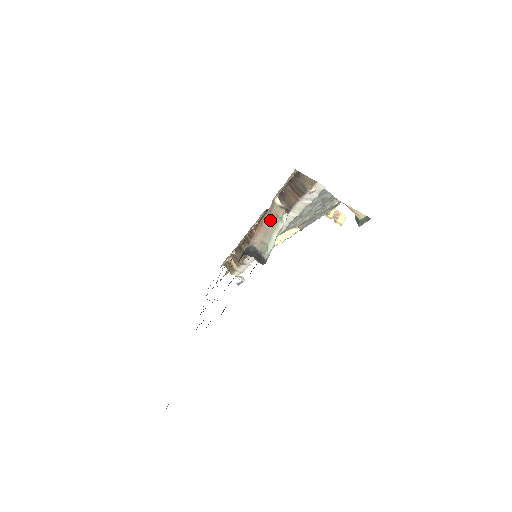
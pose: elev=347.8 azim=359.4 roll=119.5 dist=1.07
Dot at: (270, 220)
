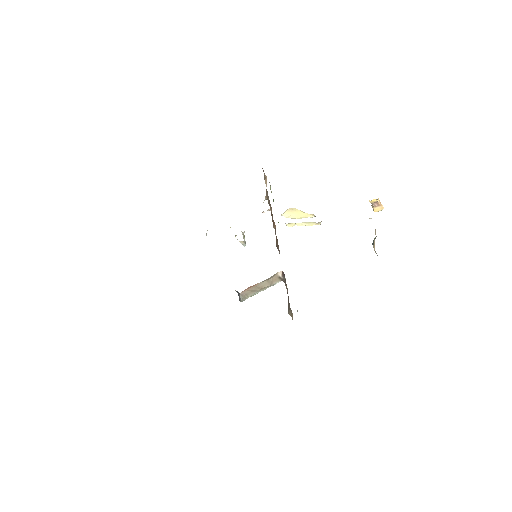
Dot at: (263, 285)
